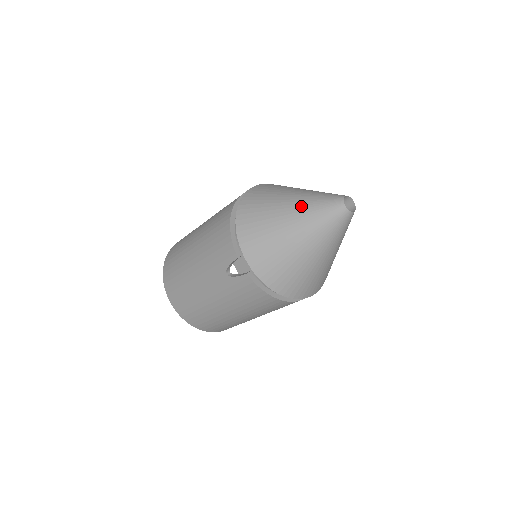
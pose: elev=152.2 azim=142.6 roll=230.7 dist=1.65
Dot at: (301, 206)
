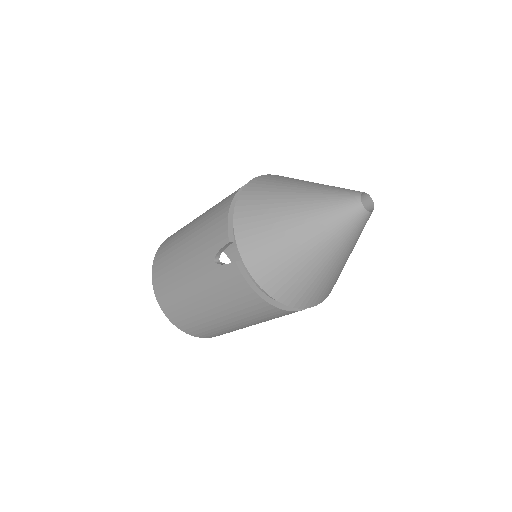
Dot at: (311, 195)
